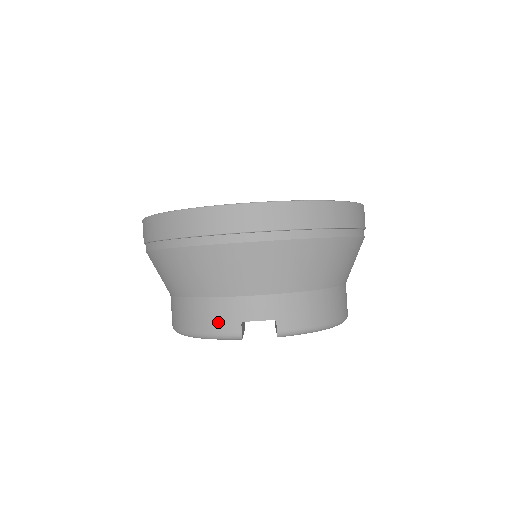
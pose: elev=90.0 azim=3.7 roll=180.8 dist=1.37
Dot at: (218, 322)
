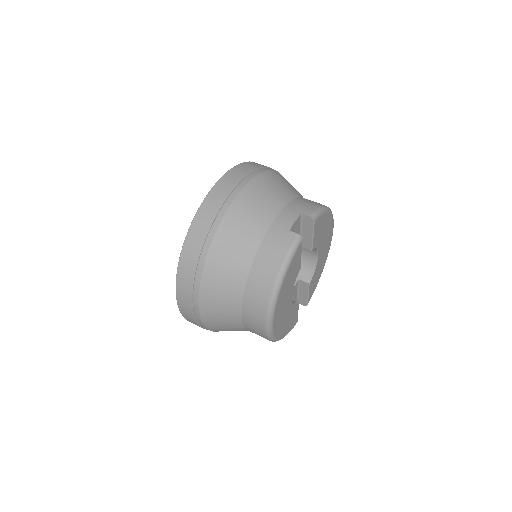
Dot at: (280, 246)
